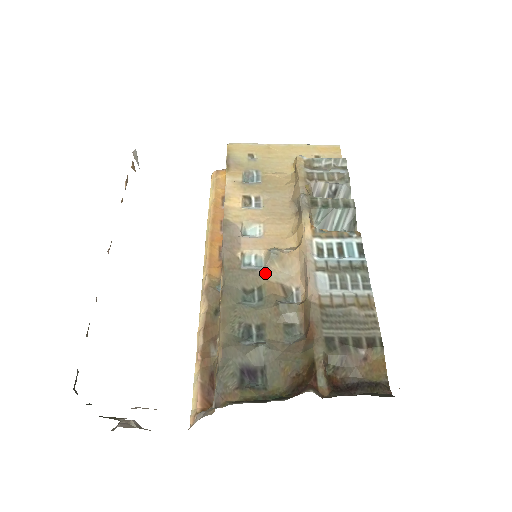
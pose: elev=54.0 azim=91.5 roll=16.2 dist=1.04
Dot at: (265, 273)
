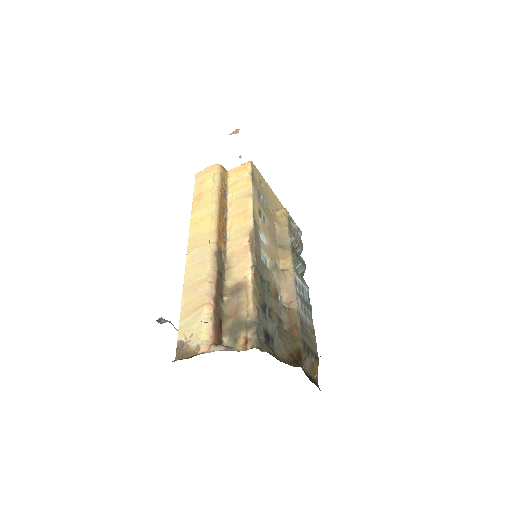
Dot at: (271, 274)
